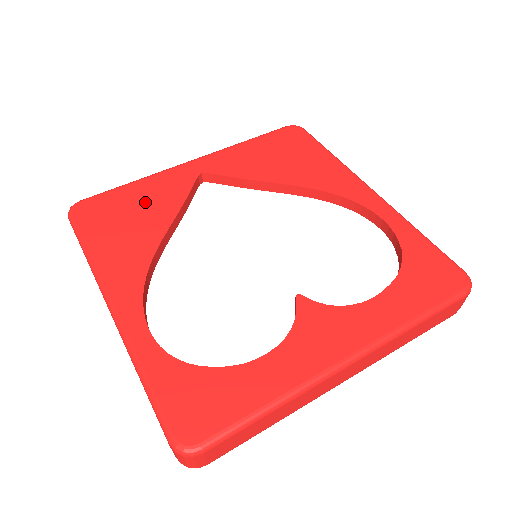
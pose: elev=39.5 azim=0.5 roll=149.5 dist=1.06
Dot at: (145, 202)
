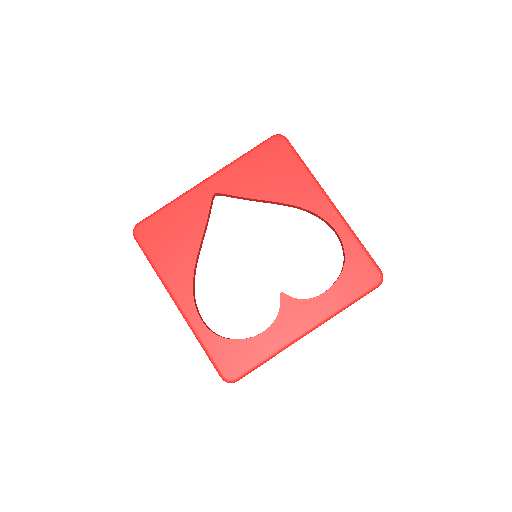
Dot at: (181, 223)
